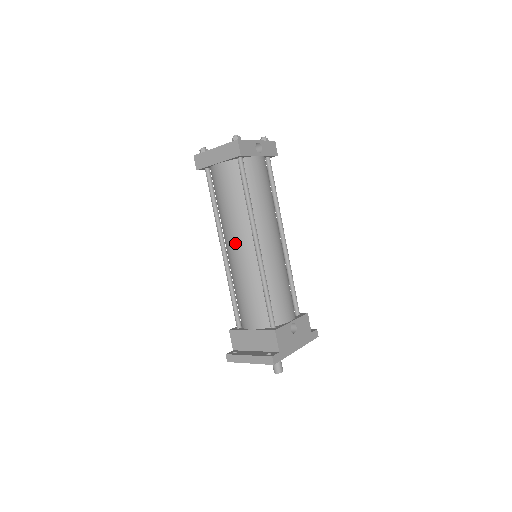
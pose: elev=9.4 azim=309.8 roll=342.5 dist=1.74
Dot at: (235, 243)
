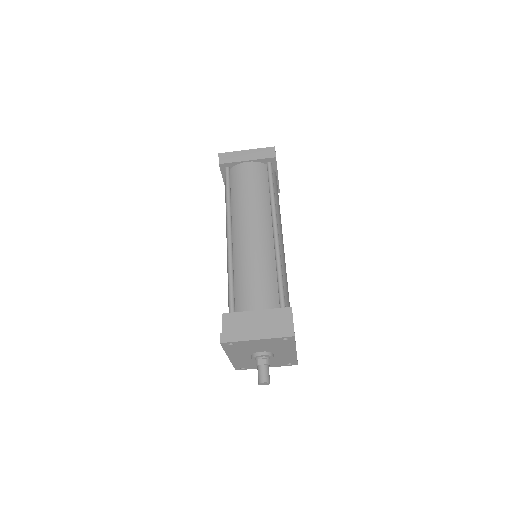
Dot at: (252, 225)
